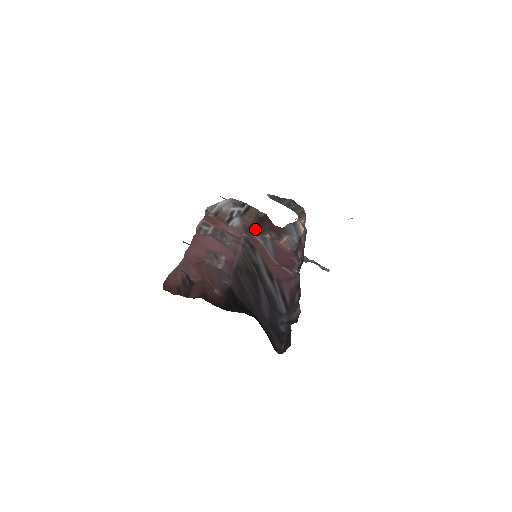
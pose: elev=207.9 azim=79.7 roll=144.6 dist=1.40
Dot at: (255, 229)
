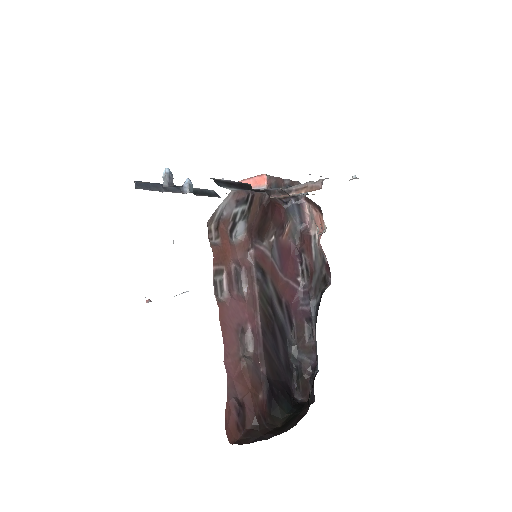
Dot at: (260, 230)
